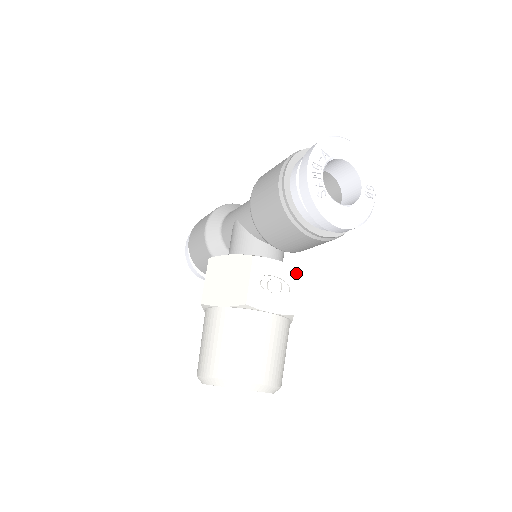
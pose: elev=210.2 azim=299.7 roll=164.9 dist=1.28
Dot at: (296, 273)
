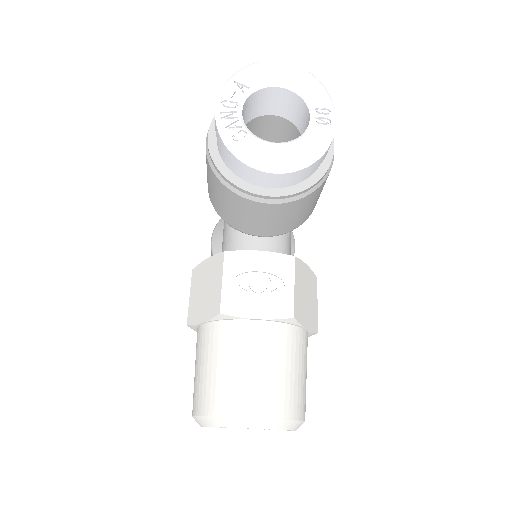
Dot at: (291, 262)
